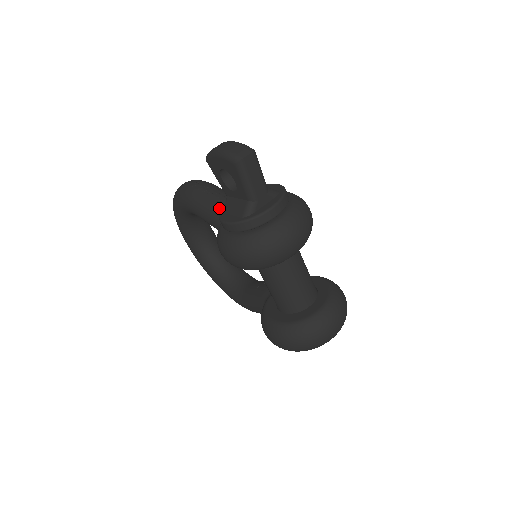
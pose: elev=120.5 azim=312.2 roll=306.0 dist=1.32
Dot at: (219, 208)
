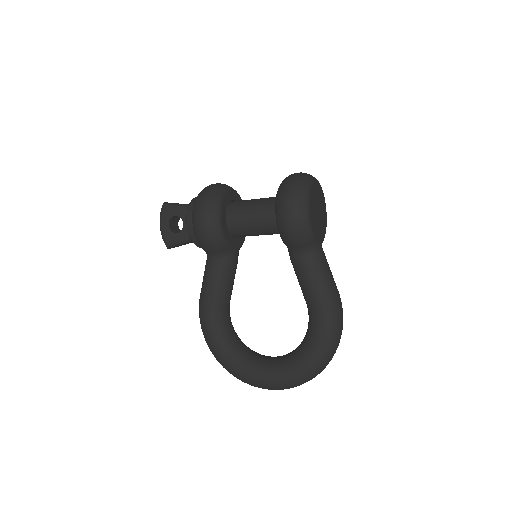
Dot at: (205, 265)
